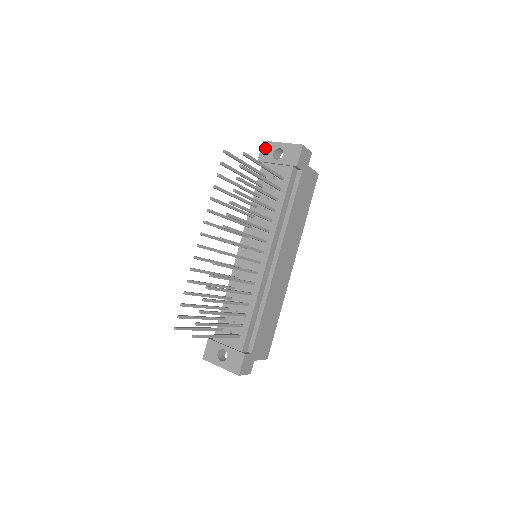
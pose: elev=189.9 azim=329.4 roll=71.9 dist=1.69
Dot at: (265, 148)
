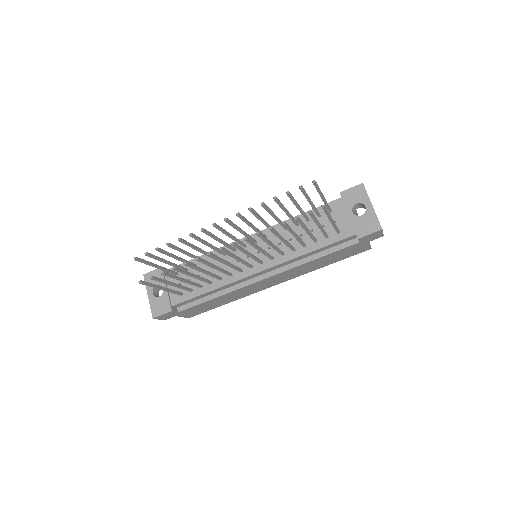
Dot at: (357, 191)
